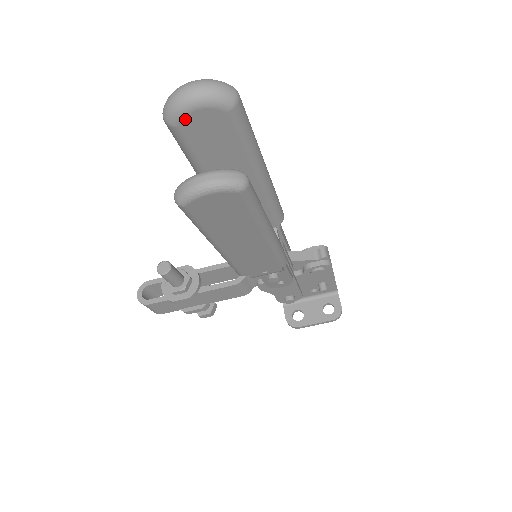
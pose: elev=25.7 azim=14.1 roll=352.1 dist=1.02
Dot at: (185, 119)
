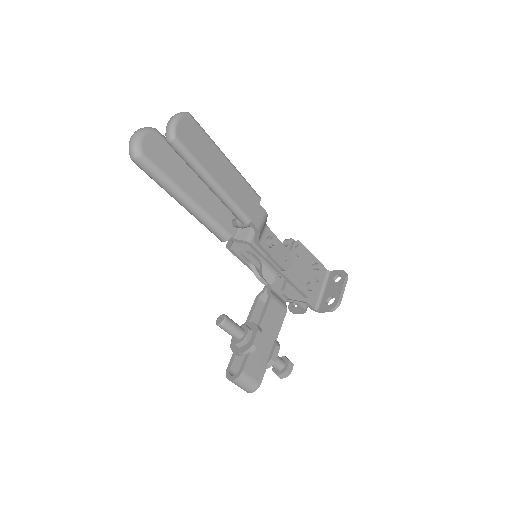
Dot at: (143, 146)
